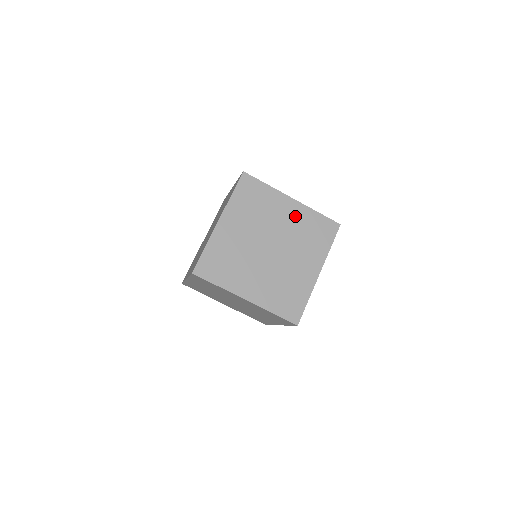
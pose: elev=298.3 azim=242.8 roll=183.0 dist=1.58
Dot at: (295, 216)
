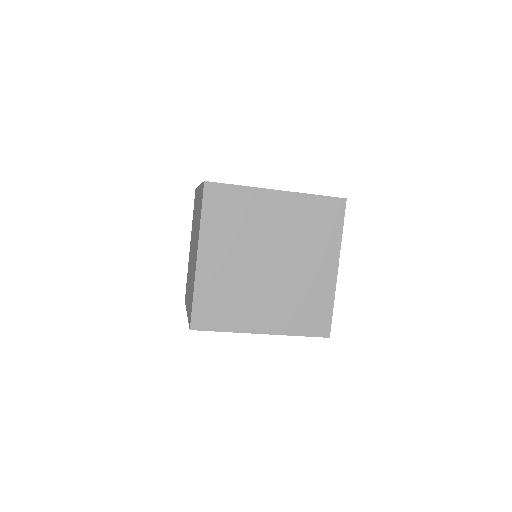
Dot at: (287, 212)
